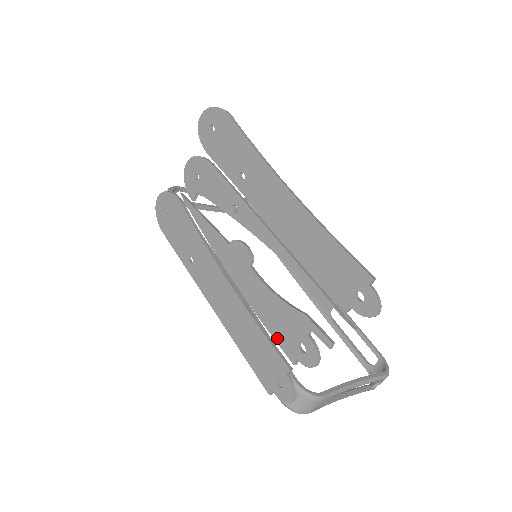
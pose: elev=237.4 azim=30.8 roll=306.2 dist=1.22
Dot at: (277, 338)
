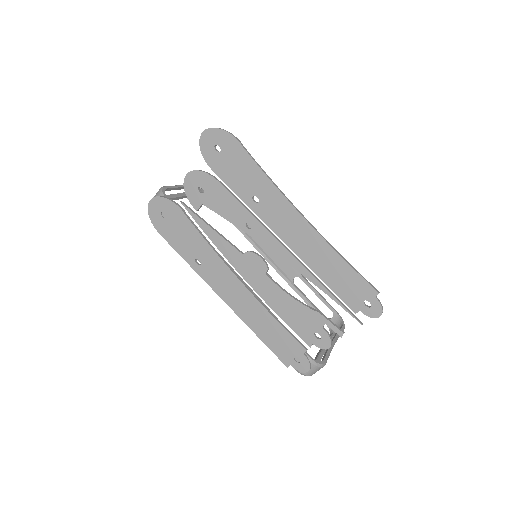
Dot at: (295, 329)
